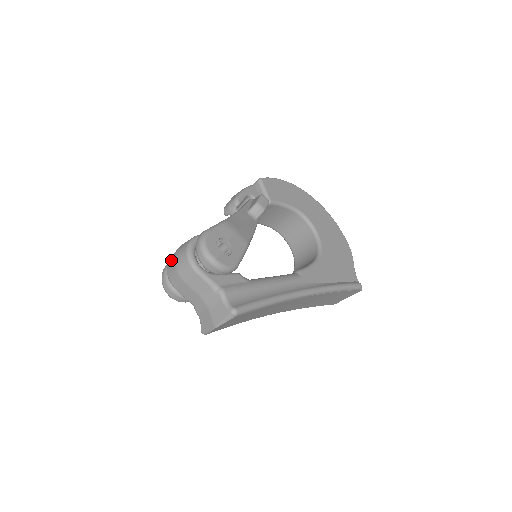
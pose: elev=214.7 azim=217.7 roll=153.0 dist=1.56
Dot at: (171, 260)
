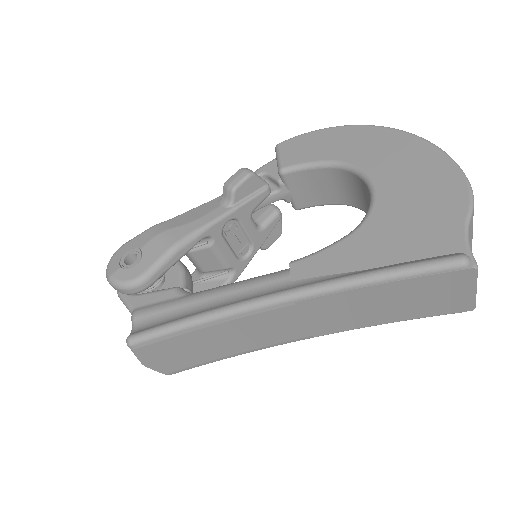
Dot at: occluded
